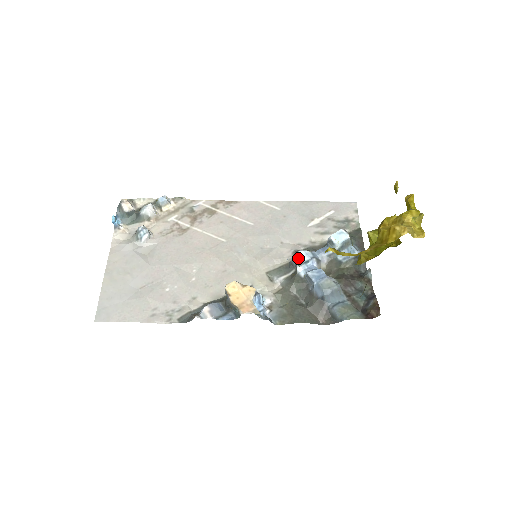
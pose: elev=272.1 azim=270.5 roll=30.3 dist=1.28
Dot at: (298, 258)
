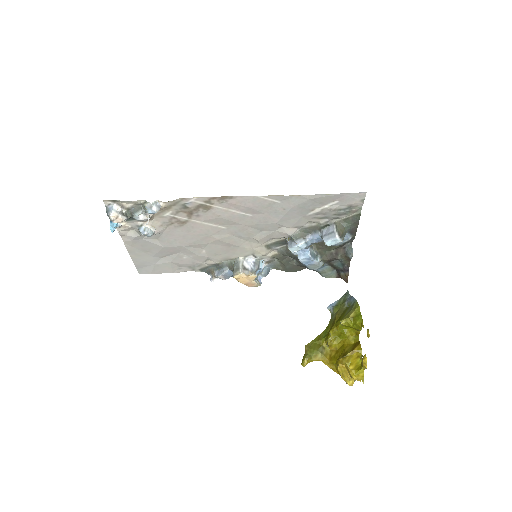
Dot at: (293, 250)
